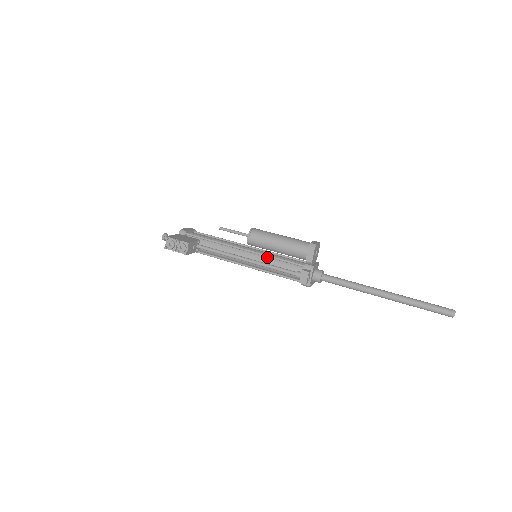
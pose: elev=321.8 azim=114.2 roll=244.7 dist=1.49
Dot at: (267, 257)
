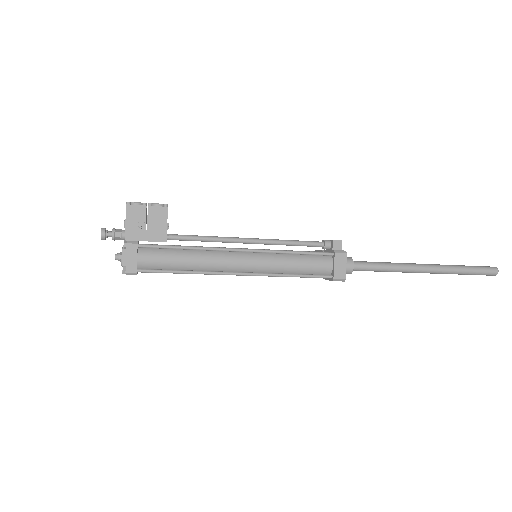
Dot at: occluded
